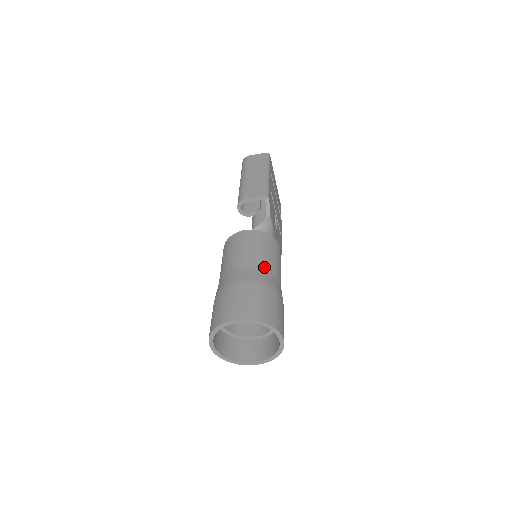
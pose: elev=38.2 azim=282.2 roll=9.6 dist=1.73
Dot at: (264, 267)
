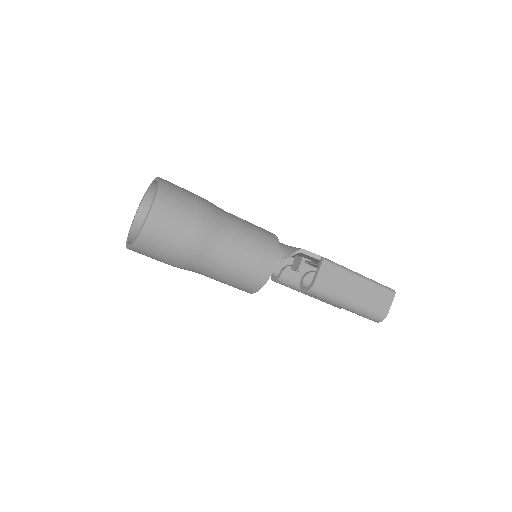
Dot at: occluded
